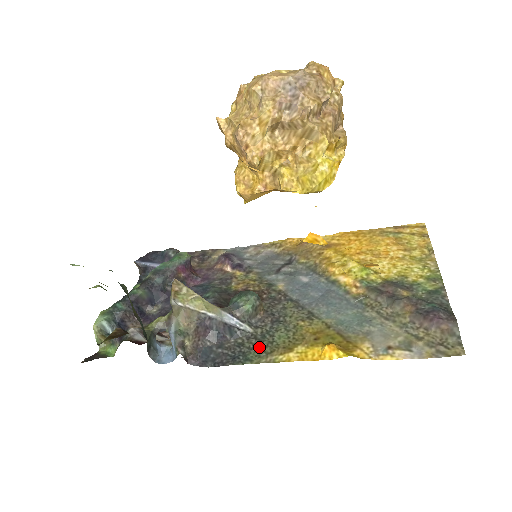
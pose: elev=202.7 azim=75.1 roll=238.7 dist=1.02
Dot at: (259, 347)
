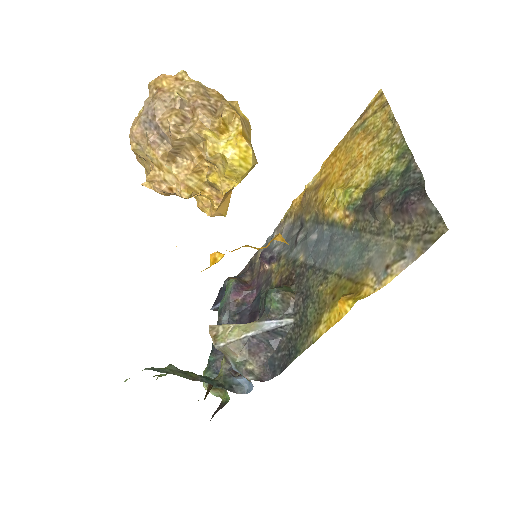
Dot at: (300, 334)
